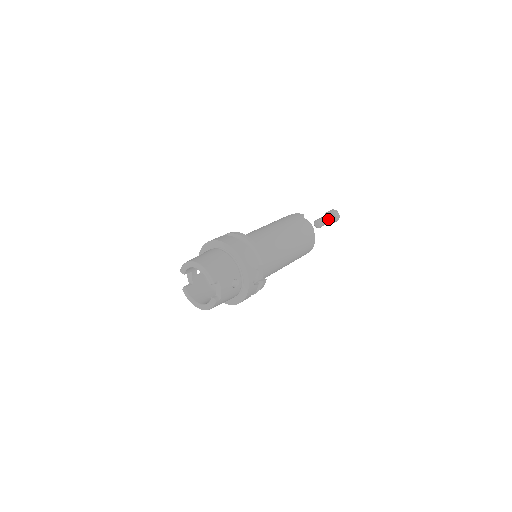
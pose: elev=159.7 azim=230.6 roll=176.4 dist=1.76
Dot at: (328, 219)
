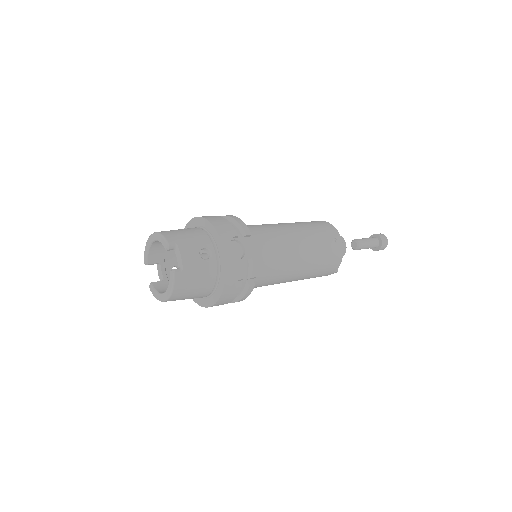
Dot at: (369, 240)
